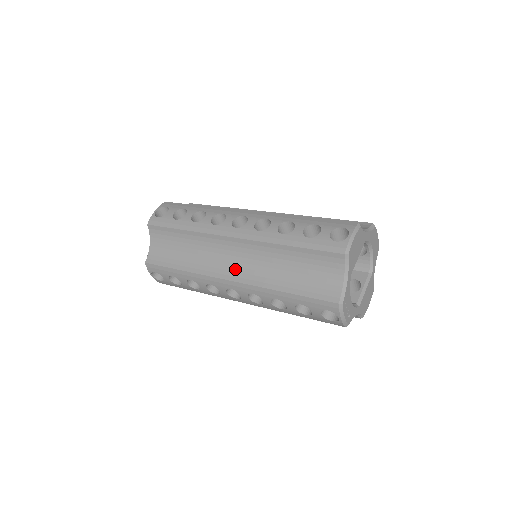
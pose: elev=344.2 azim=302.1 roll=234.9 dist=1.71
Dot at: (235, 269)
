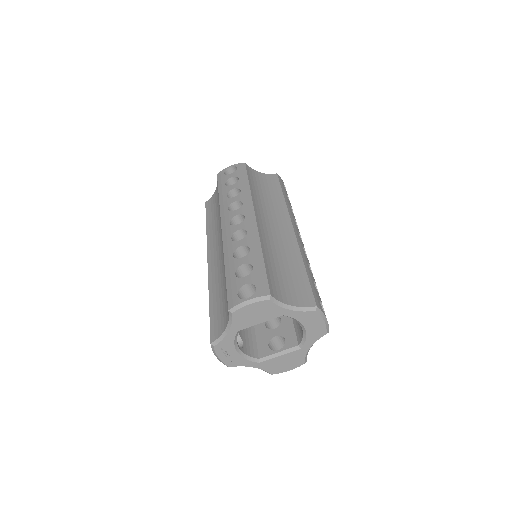
Dot at: (215, 255)
